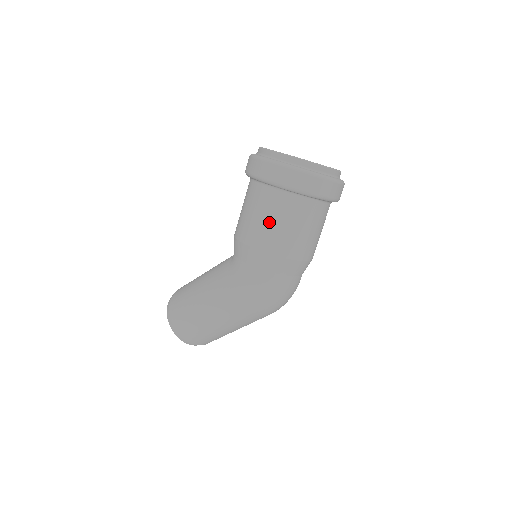
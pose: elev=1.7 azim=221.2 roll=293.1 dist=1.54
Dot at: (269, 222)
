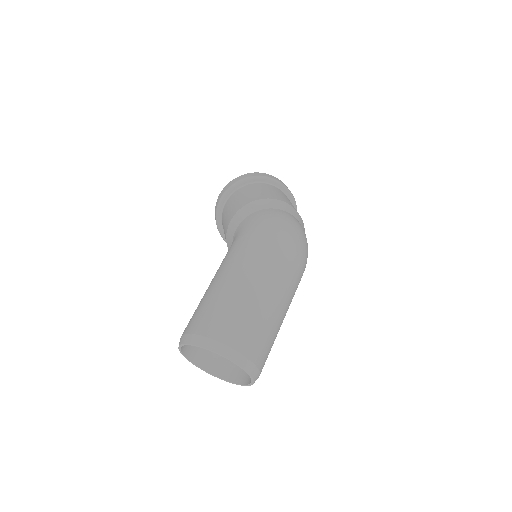
Dot at: (248, 194)
